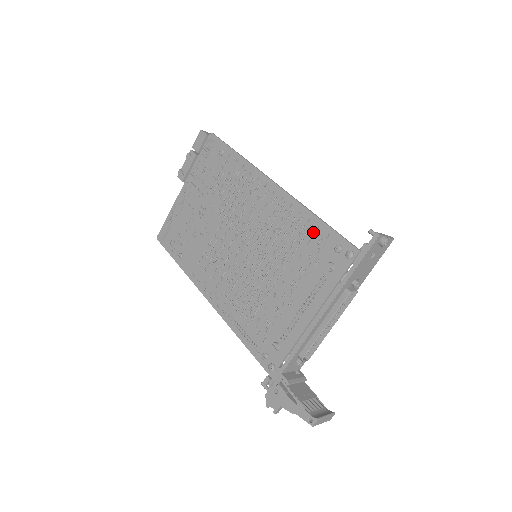
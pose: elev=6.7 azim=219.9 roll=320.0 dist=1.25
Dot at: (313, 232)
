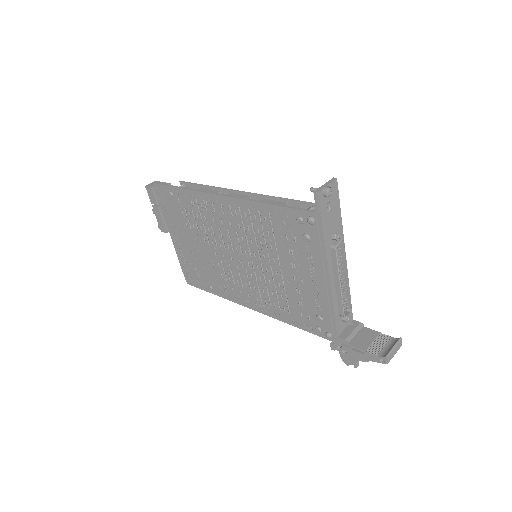
Dot at: (274, 218)
